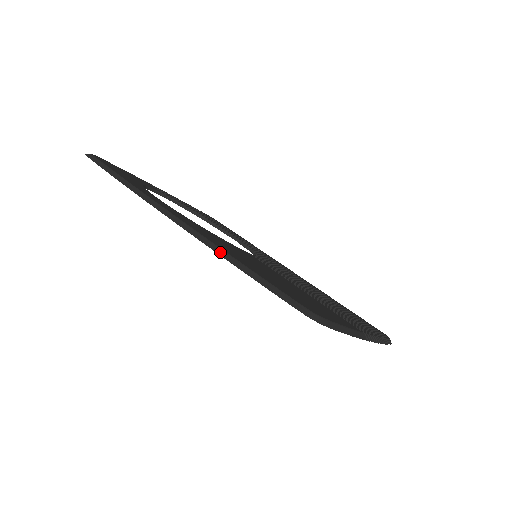
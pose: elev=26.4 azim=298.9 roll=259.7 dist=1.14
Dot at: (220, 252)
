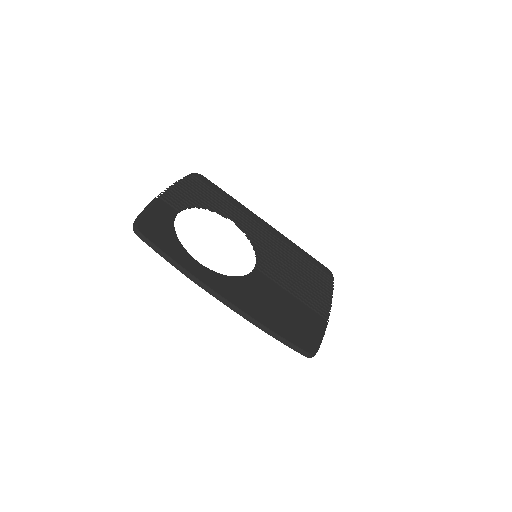
Dot at: (260, 327)
